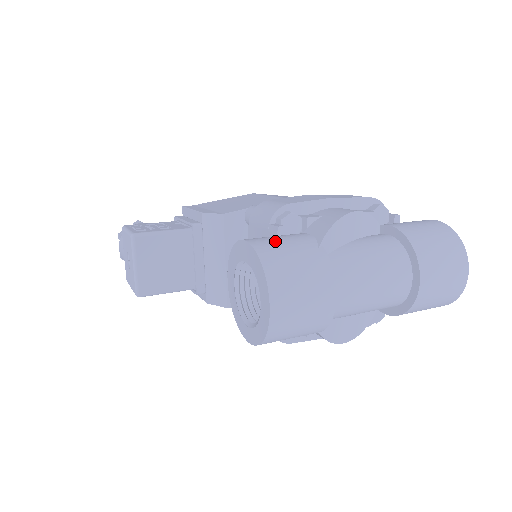
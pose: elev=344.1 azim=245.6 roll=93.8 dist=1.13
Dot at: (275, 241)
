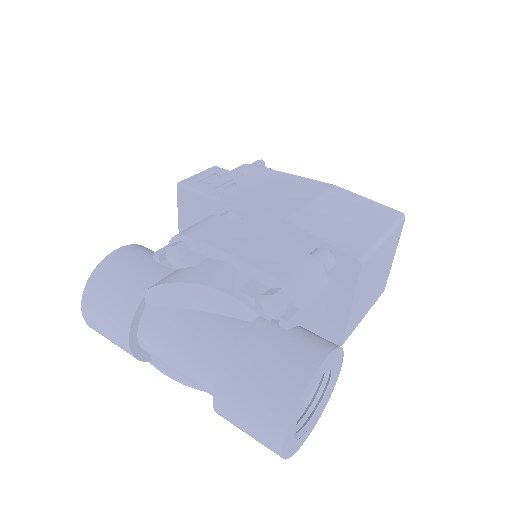
Dot at: (124, 265)
